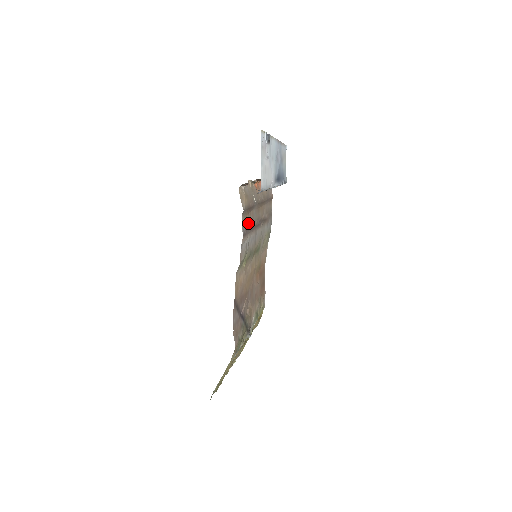
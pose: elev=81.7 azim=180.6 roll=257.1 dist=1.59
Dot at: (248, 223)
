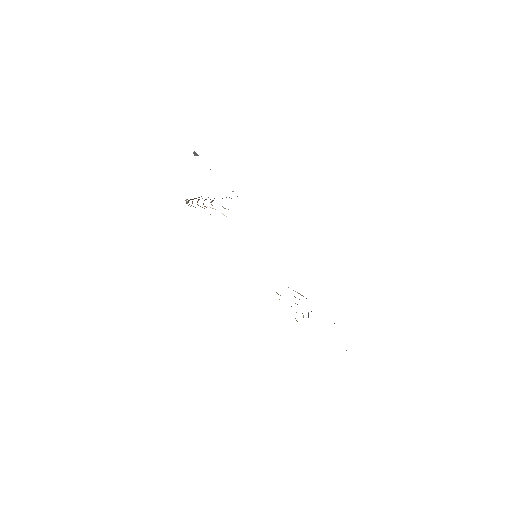
Dot at: occluded
